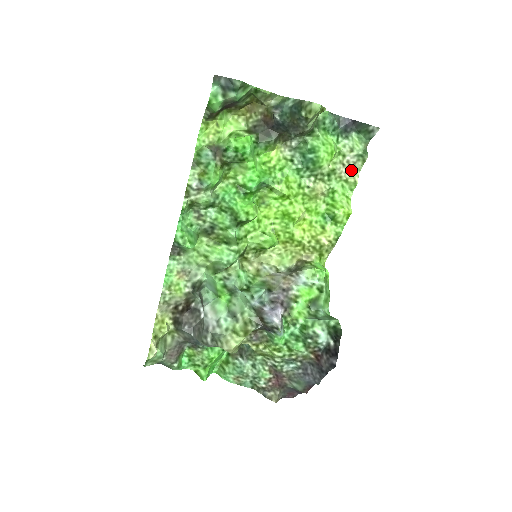
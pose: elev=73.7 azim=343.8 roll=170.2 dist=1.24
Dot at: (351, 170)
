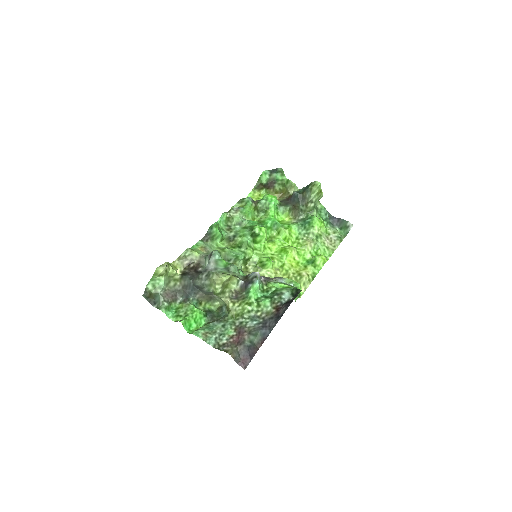
Dot at: (332, 244)
